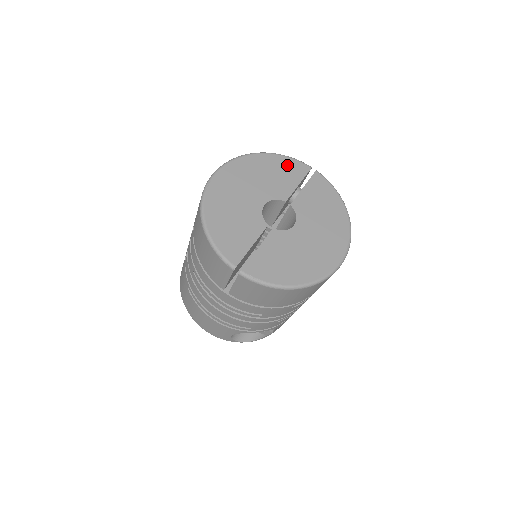
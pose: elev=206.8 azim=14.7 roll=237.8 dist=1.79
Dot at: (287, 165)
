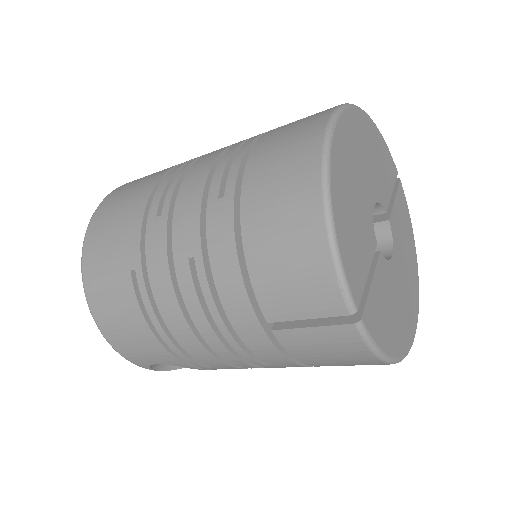
Dot at: (385, 154)
